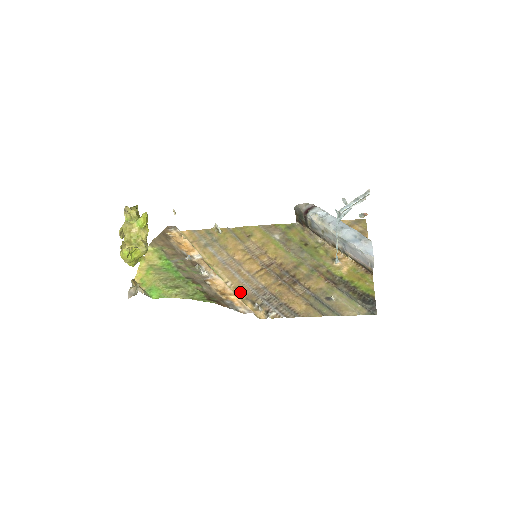
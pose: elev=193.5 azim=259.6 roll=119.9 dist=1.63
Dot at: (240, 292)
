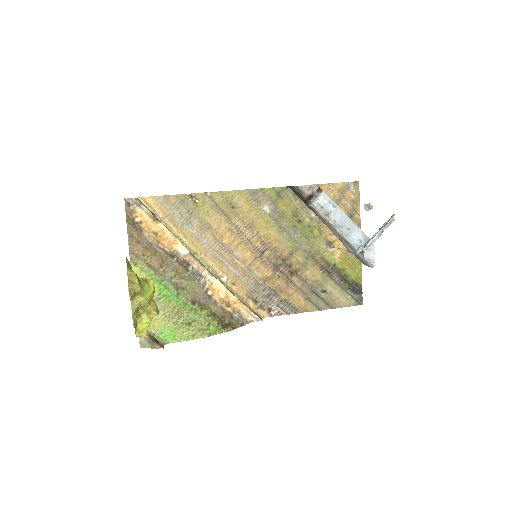
Dot at: (239, 289)
